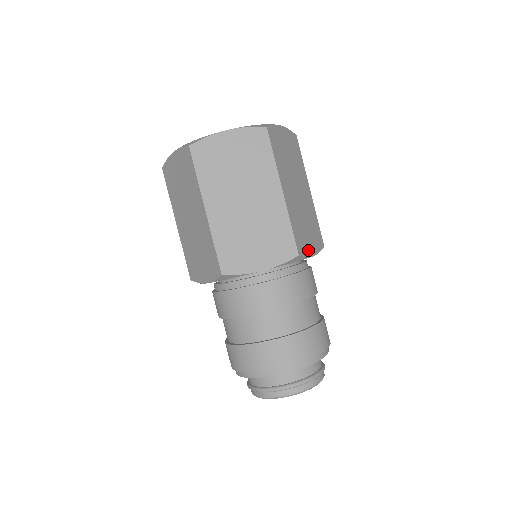
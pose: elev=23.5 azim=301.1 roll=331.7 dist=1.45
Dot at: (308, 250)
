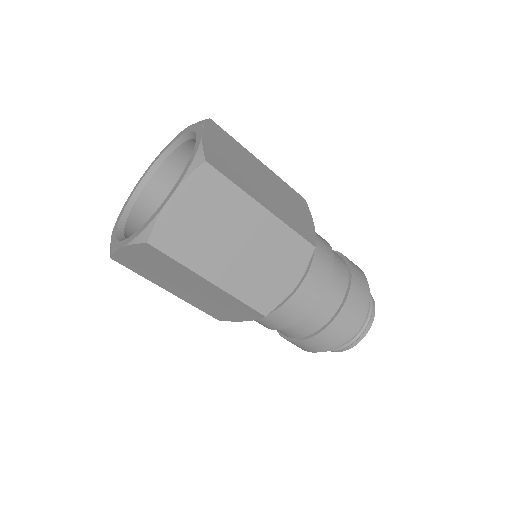
Dot at: (282, 291)
